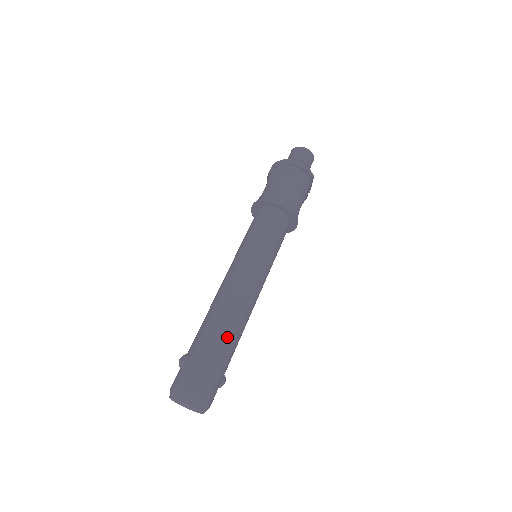
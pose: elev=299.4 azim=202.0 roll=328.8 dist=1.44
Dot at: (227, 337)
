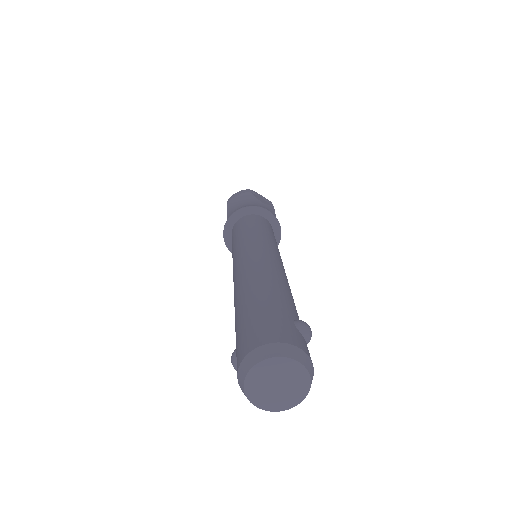
Dot at: (252, 292)
